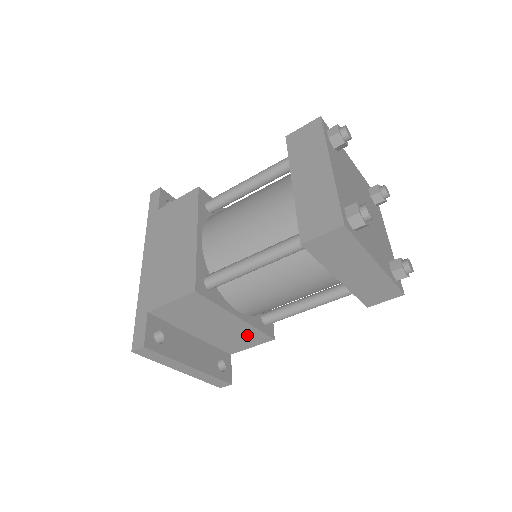
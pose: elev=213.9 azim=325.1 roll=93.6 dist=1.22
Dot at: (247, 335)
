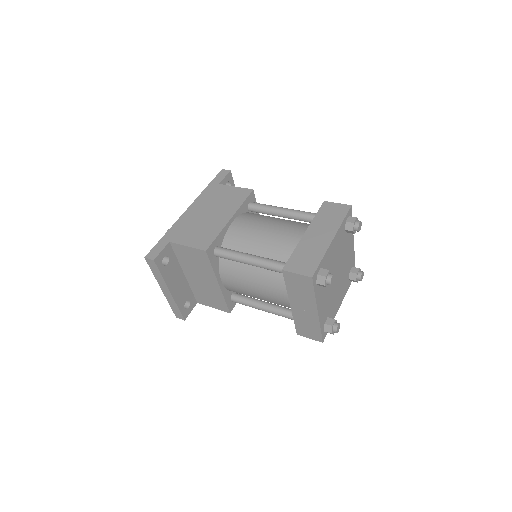
Dot at: (216, 298)
